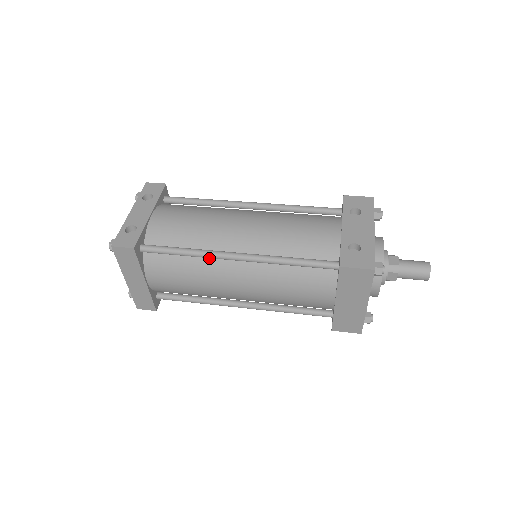
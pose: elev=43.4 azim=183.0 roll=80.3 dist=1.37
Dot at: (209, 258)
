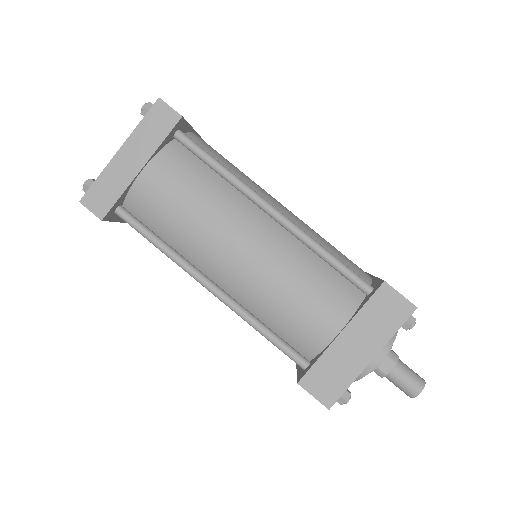
Dot at: (239, 195)
